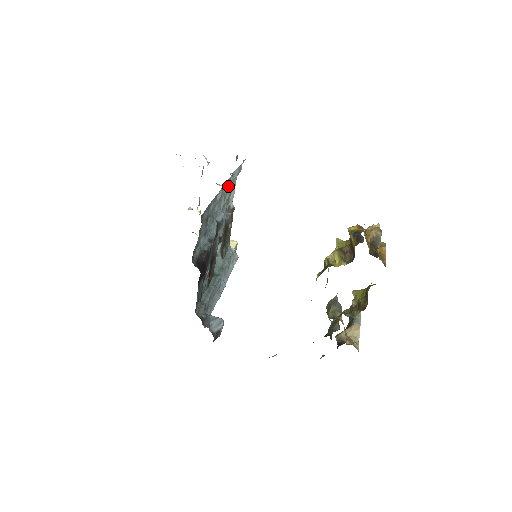
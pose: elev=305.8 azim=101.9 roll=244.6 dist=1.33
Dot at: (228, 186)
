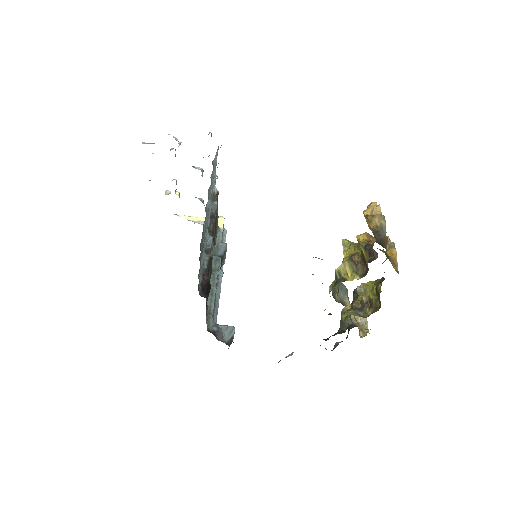
Dot at: (212, 180)
